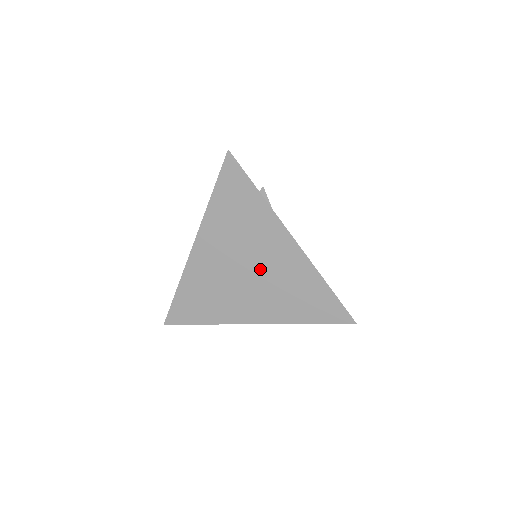
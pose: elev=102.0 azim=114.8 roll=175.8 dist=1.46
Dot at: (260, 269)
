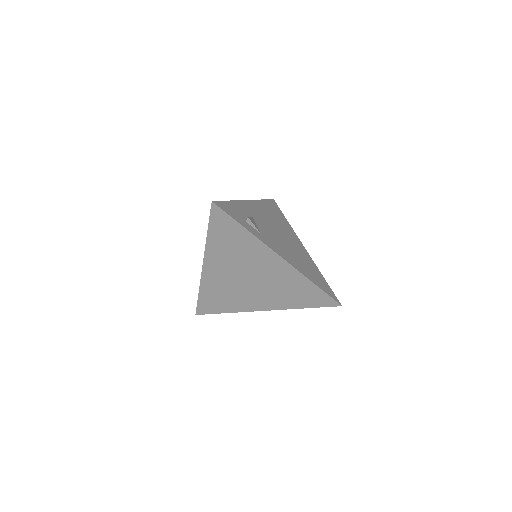
Dot at: (259, 277)
